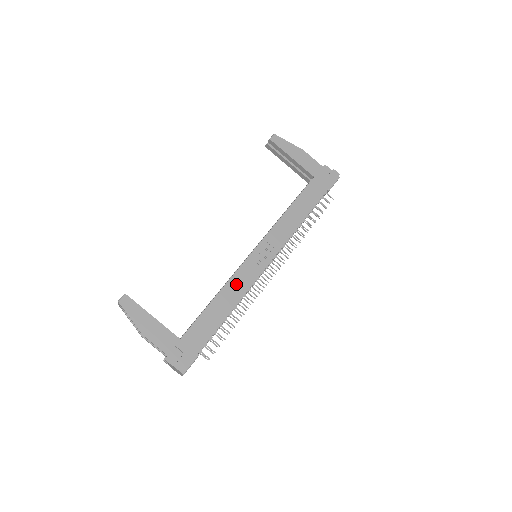
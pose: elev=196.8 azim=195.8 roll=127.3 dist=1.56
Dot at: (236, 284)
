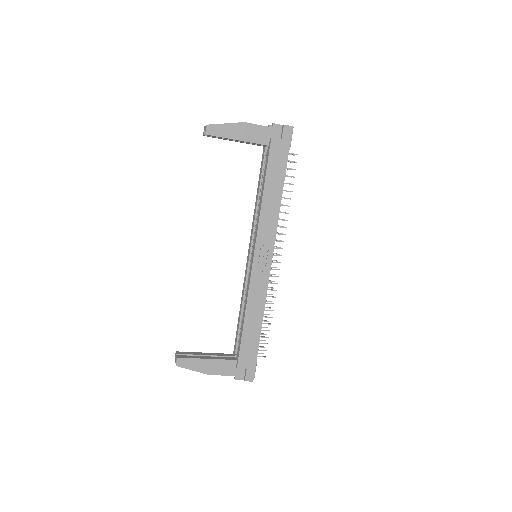
Dot at: (255, 296)
